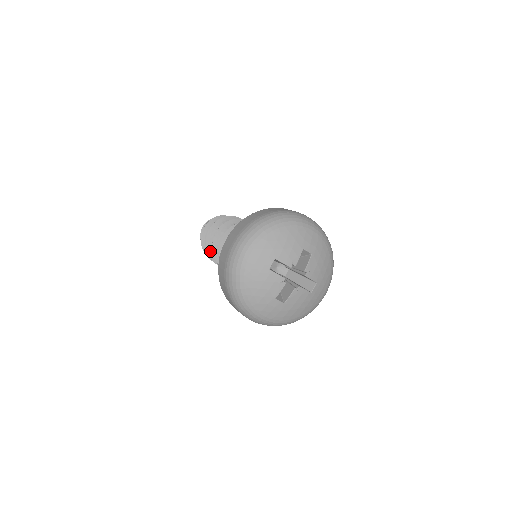
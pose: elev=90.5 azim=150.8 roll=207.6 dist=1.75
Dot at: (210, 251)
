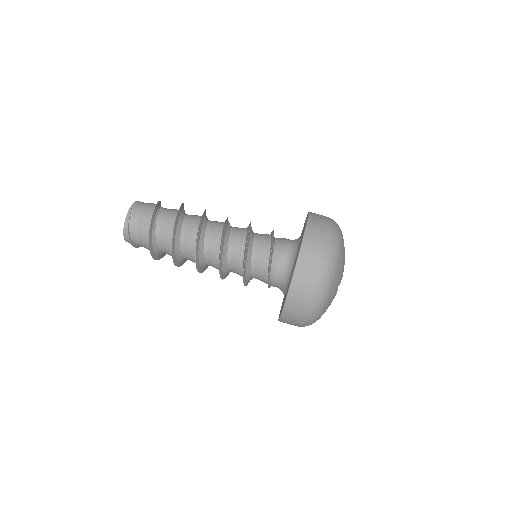
Dot at: (177, 263)
